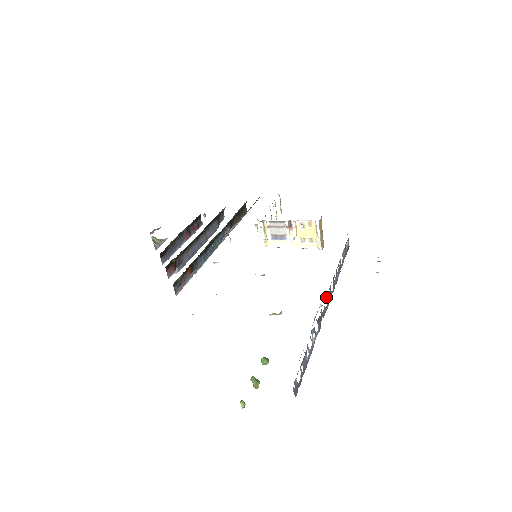
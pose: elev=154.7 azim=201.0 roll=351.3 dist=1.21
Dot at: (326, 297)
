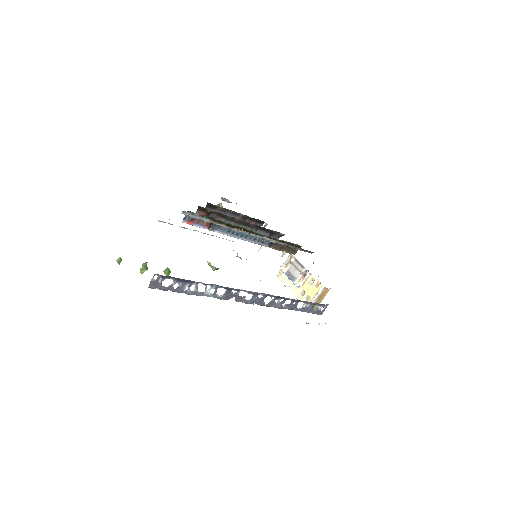
Dot at: (253, 293)
